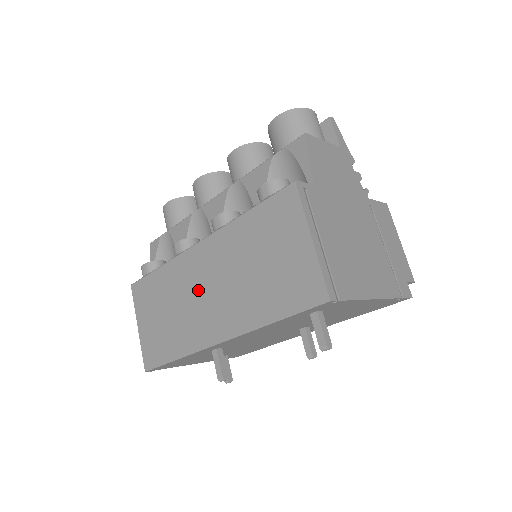
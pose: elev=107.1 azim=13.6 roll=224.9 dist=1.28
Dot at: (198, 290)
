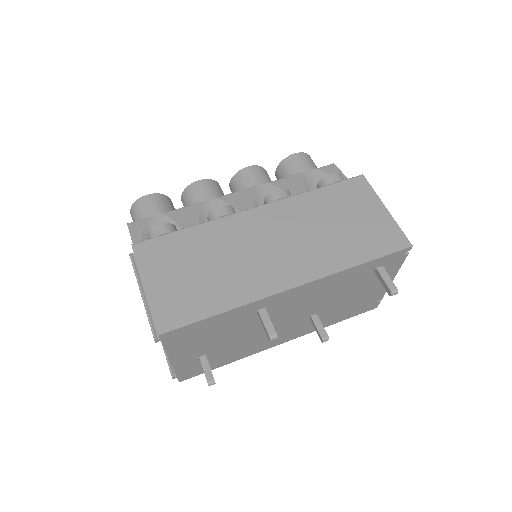
Dot at: (258, 244)
